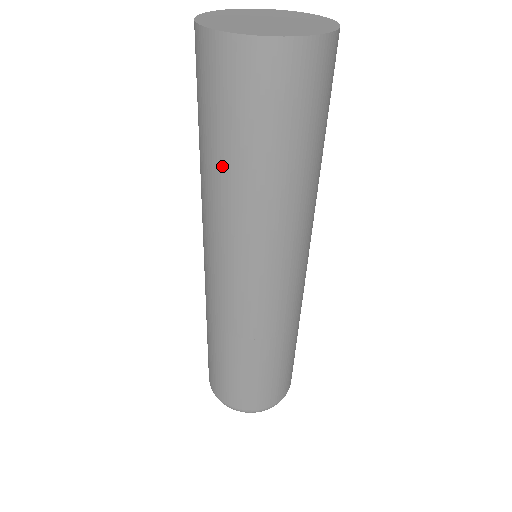
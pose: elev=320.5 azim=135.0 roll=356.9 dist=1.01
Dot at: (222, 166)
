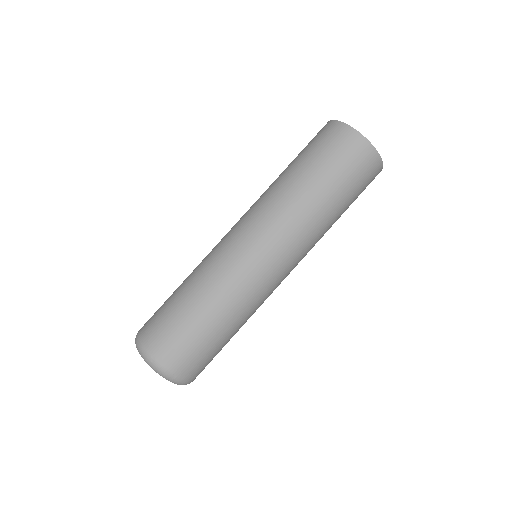
Dot at: (294, 172)
